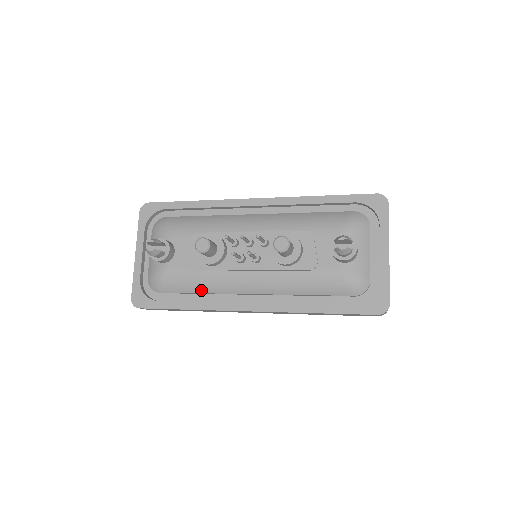
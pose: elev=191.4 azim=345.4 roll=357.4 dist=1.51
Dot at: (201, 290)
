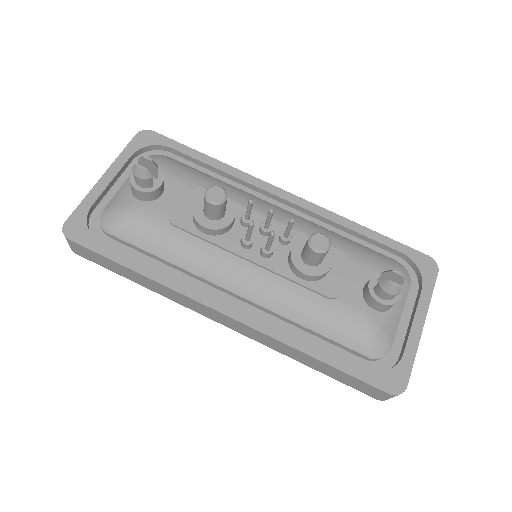
Dot at: (171, 257)
